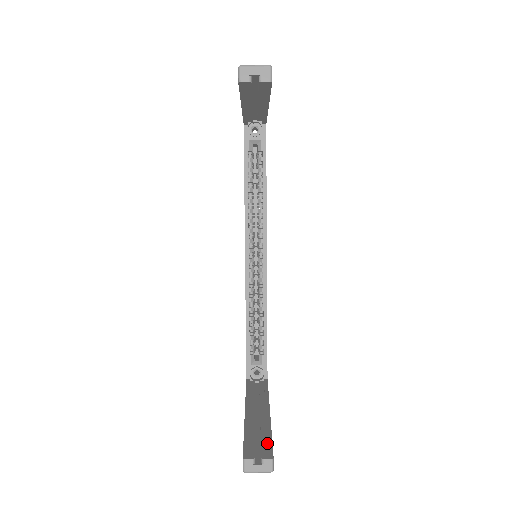
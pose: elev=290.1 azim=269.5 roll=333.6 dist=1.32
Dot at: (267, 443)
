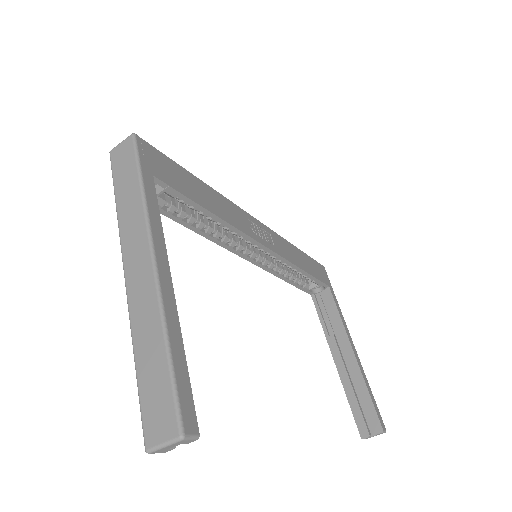
Dot at: (371, 410)
